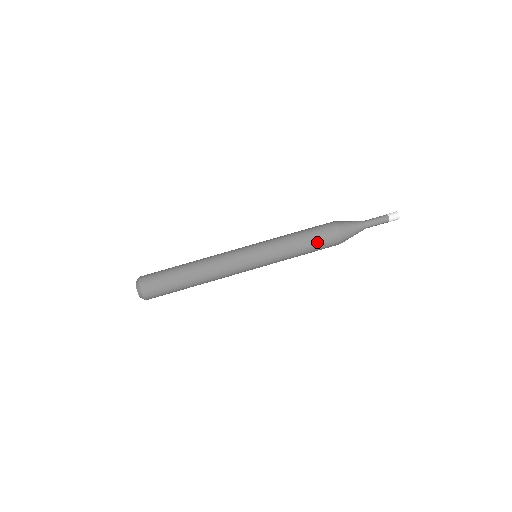
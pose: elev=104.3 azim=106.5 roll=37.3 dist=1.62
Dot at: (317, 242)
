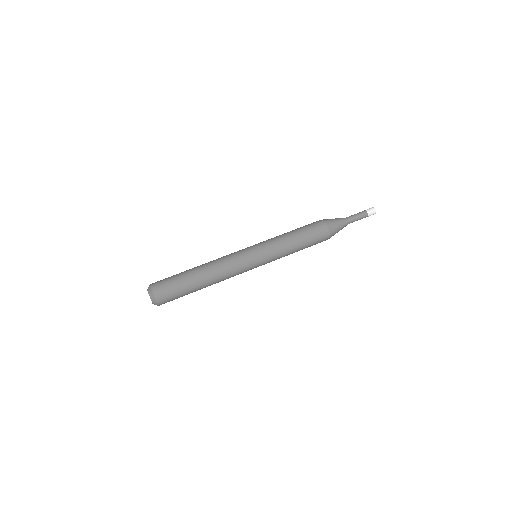
Dot at: (306, 230)
